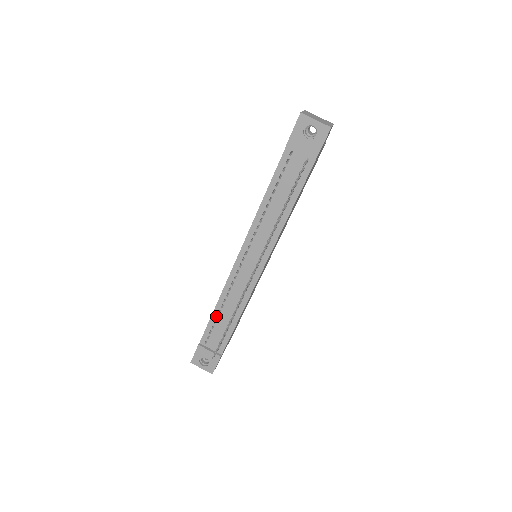
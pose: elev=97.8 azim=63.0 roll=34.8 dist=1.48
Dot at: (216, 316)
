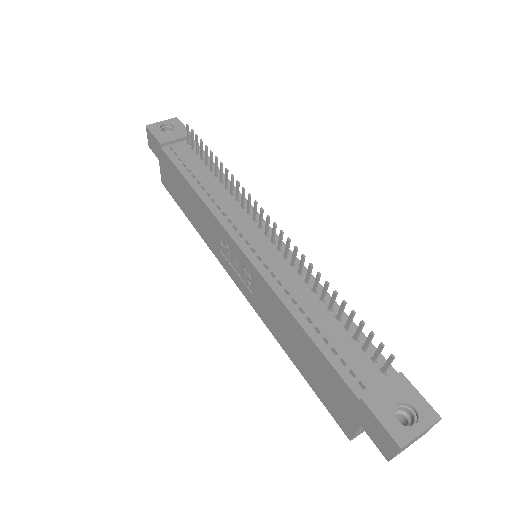
Dot at: (315, 332)
